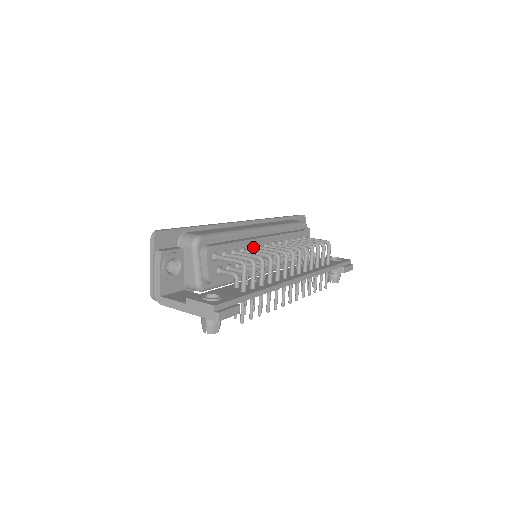
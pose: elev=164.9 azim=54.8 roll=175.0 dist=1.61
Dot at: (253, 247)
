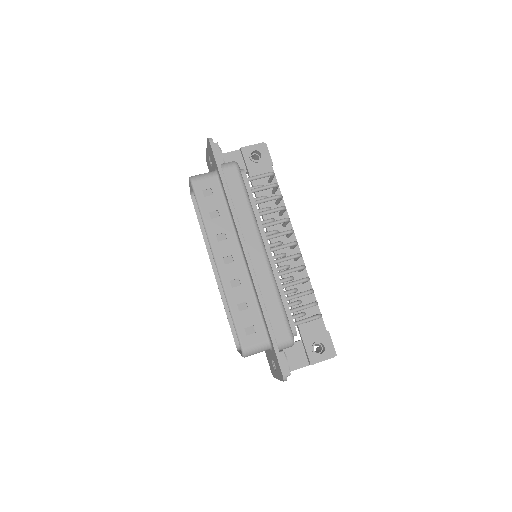
Dot at: occluded
